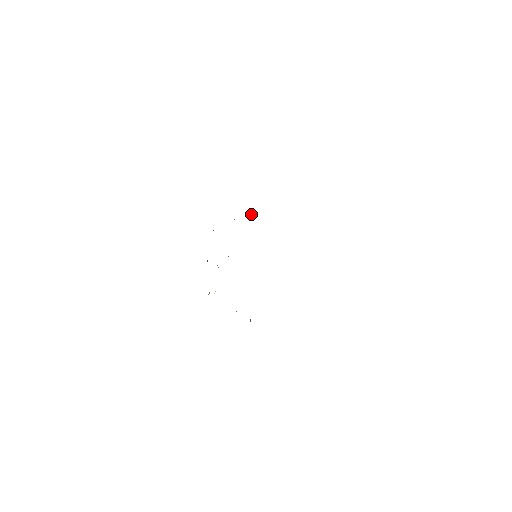
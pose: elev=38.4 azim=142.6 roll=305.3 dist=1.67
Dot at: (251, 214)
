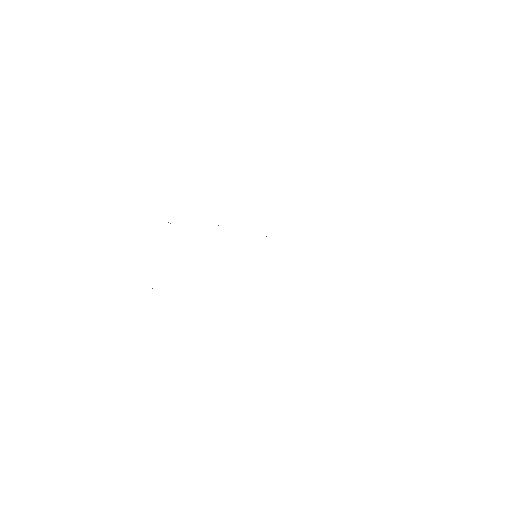
Dot at: occluded
